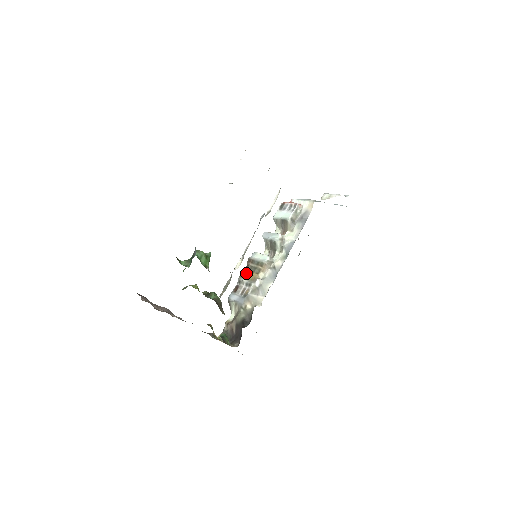
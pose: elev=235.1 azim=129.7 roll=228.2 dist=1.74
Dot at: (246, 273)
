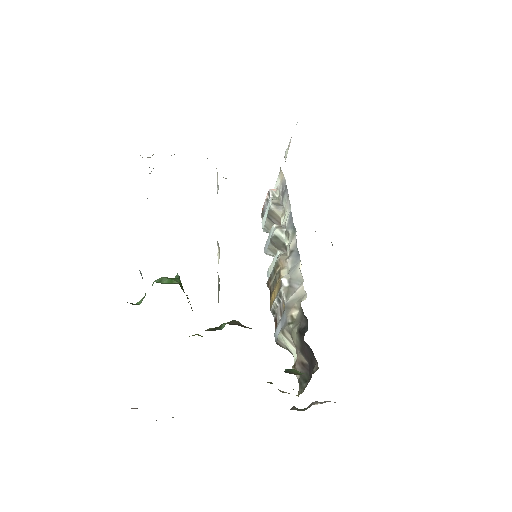
Dot at: (272, 295)
